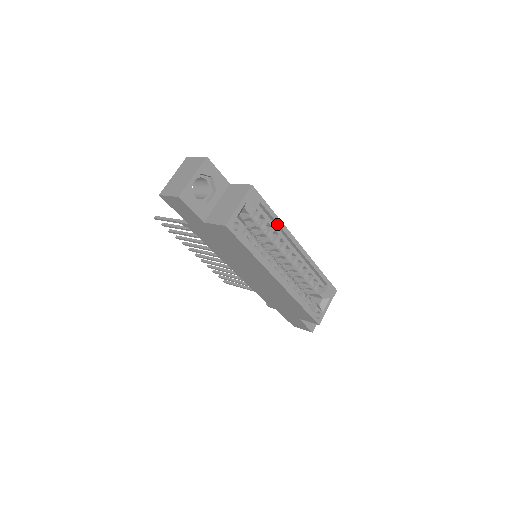
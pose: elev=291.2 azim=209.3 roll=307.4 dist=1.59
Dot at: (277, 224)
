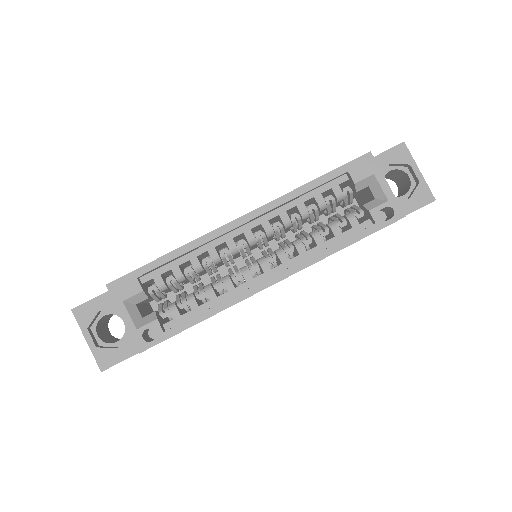
Dot at: (186, 253)
